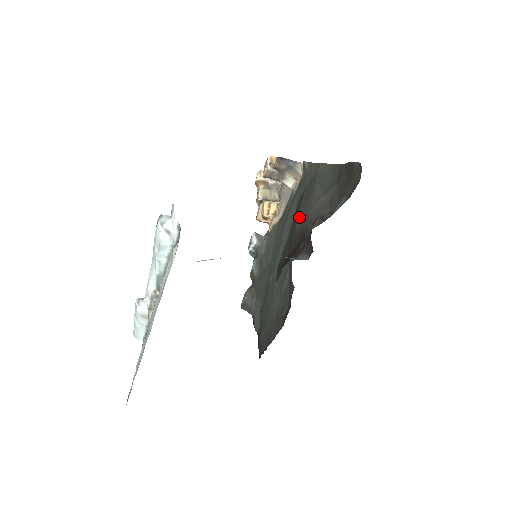
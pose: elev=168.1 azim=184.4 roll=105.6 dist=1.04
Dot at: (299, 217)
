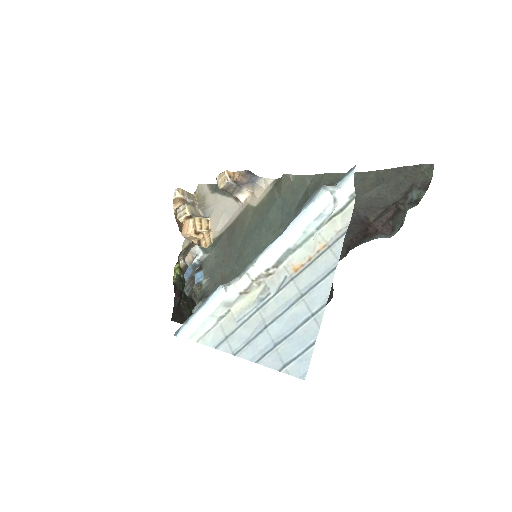
Dot at: occluded
